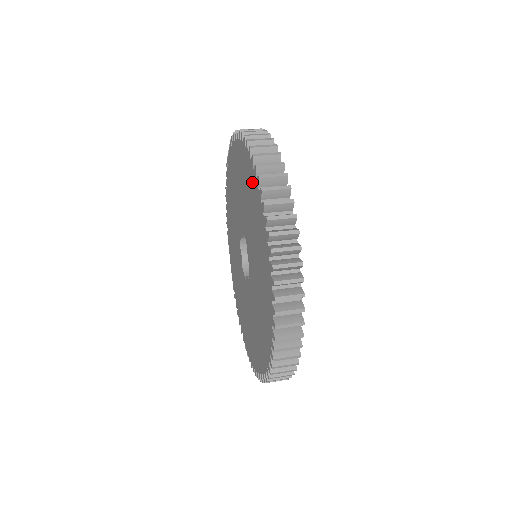
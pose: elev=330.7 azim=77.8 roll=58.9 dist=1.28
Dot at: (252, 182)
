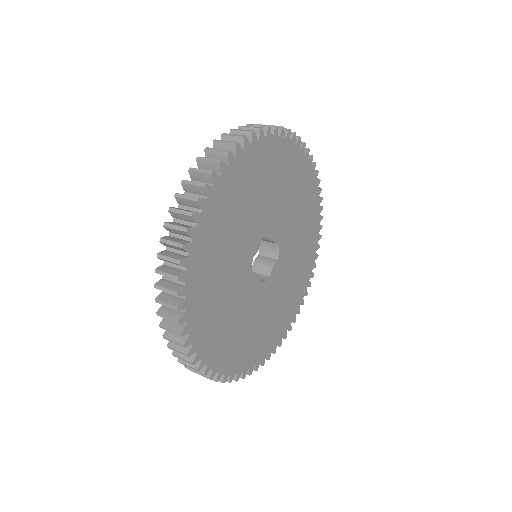
Dot at: occluded
